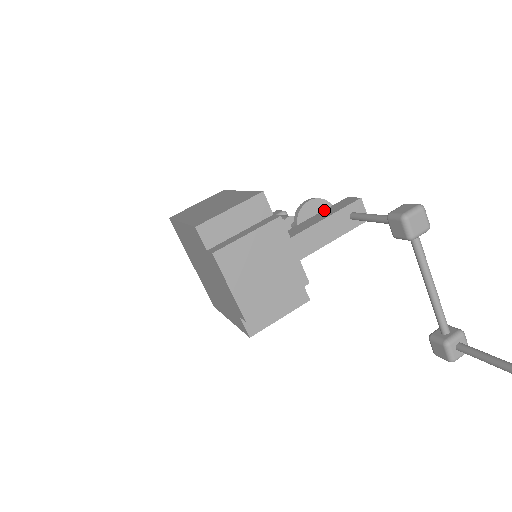
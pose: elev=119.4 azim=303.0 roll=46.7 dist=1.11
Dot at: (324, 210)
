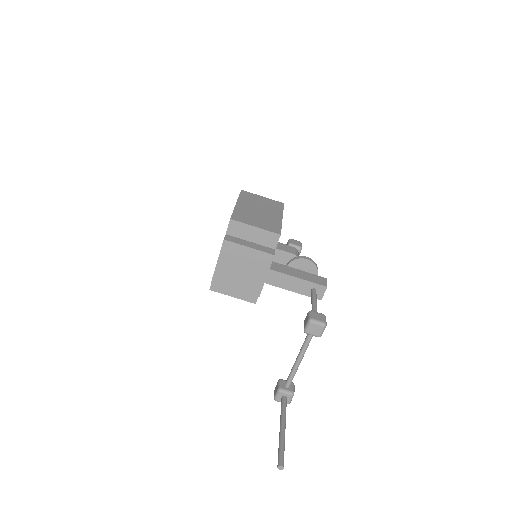
Dot at: (307, 272)
